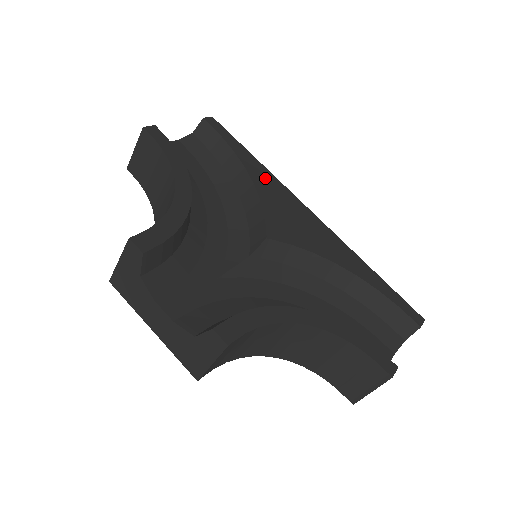
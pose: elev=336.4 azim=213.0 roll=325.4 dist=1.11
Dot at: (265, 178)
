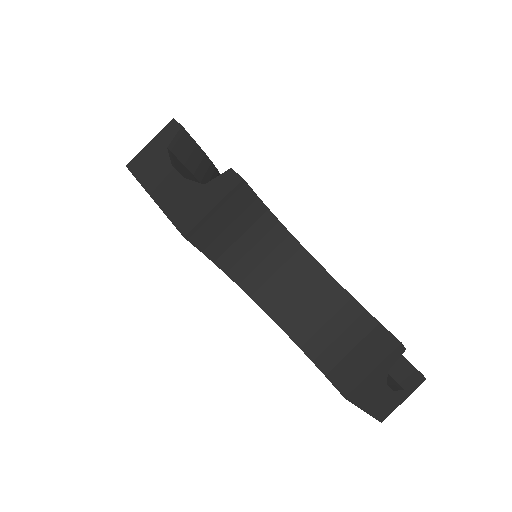
Dot at: occluded
